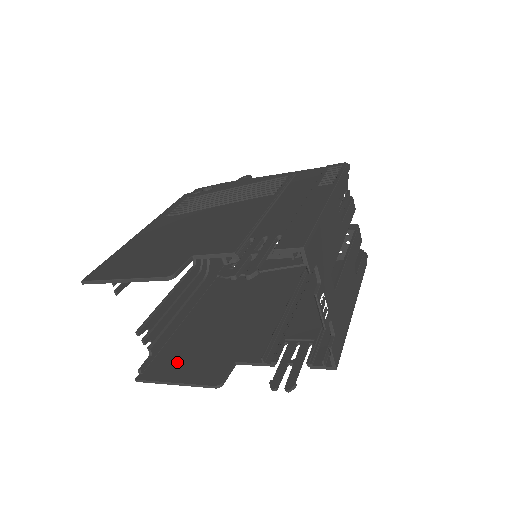
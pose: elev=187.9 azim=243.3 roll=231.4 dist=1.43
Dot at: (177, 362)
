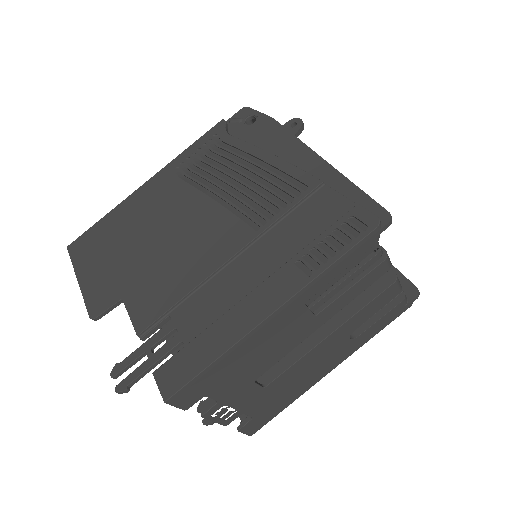
Dot at: occluded
